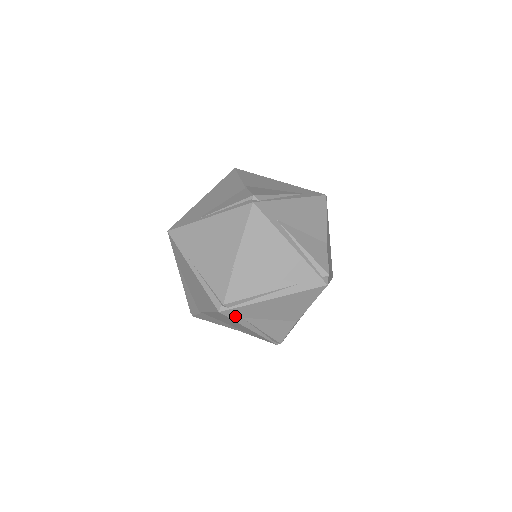
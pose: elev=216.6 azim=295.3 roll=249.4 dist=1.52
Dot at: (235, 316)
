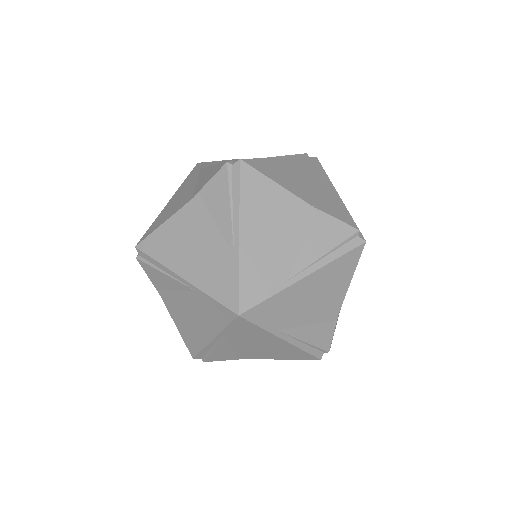
Dot at: occluded
